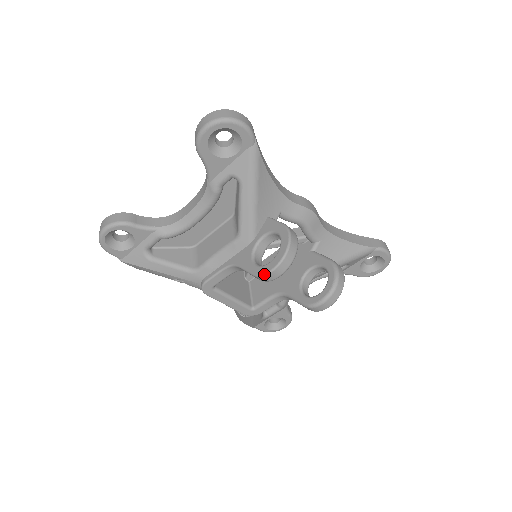
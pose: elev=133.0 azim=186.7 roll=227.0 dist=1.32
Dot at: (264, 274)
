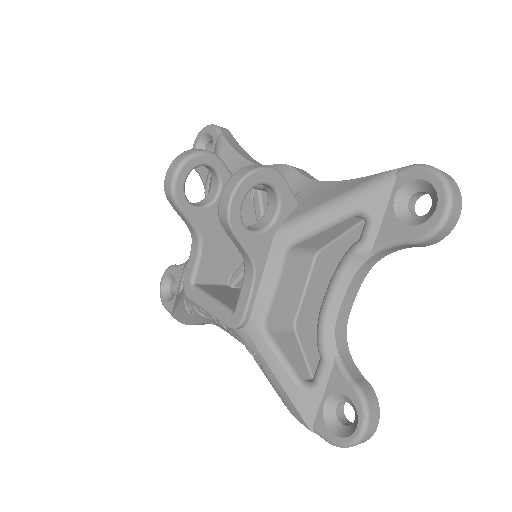
Dot at: (164, 185)
